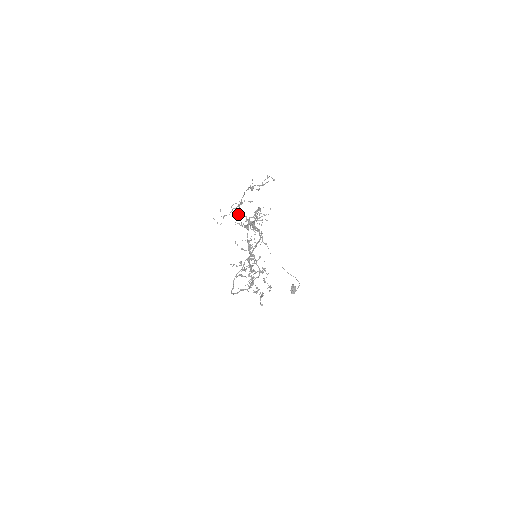
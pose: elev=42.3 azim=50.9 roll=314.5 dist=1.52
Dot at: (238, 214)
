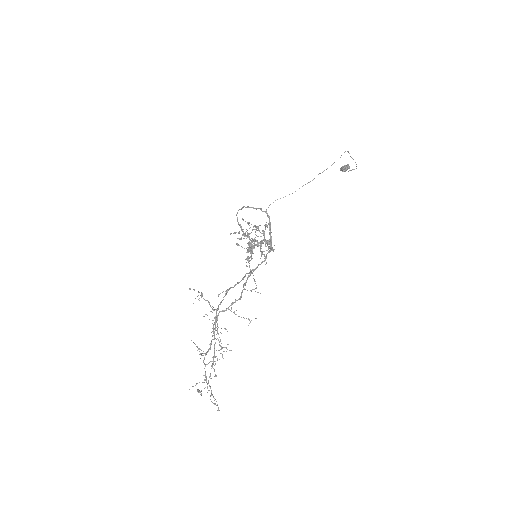
Dot at: (223, 291)
